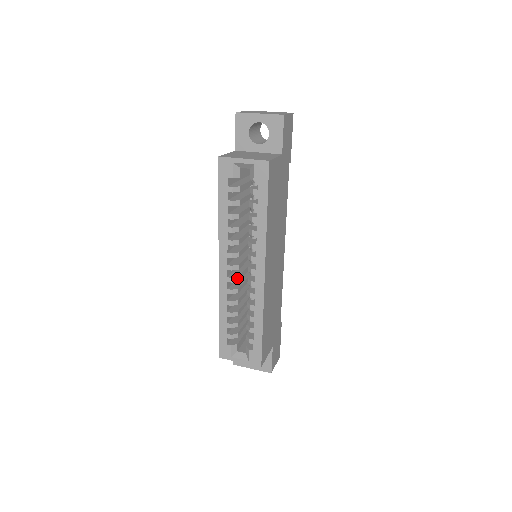
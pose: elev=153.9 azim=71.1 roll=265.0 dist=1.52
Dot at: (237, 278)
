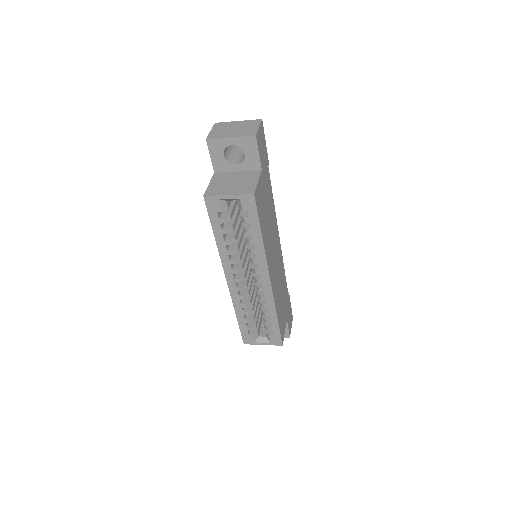
Dot at: (245, 286)
